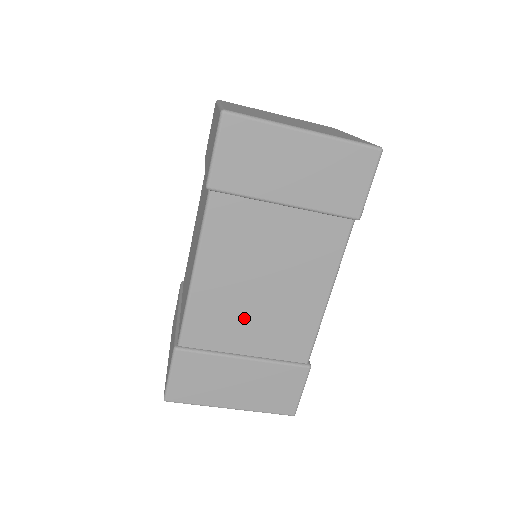
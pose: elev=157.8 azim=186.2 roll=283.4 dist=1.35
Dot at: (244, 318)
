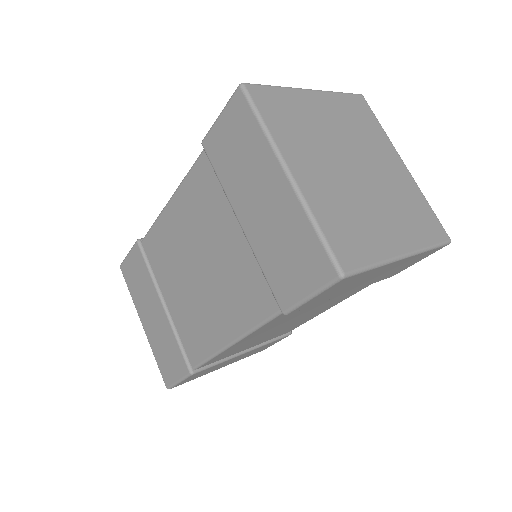
Dot at: (259, 340)
